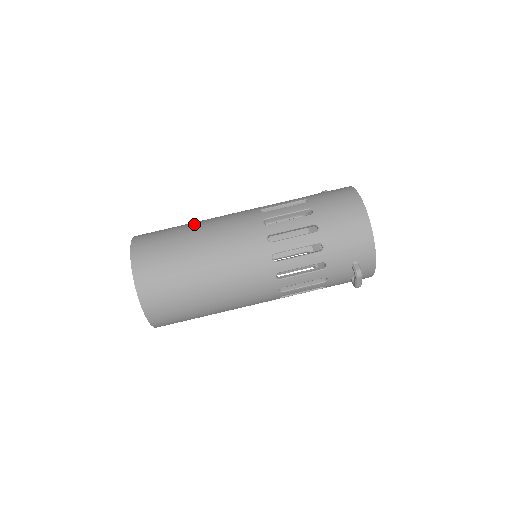
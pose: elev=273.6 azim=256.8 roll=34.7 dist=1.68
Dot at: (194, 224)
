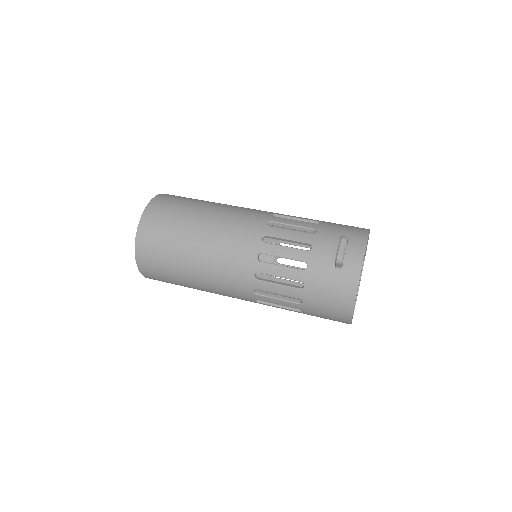
Dot at: occluded
